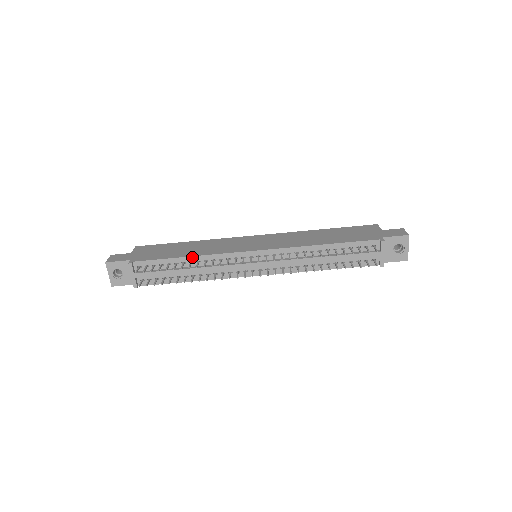
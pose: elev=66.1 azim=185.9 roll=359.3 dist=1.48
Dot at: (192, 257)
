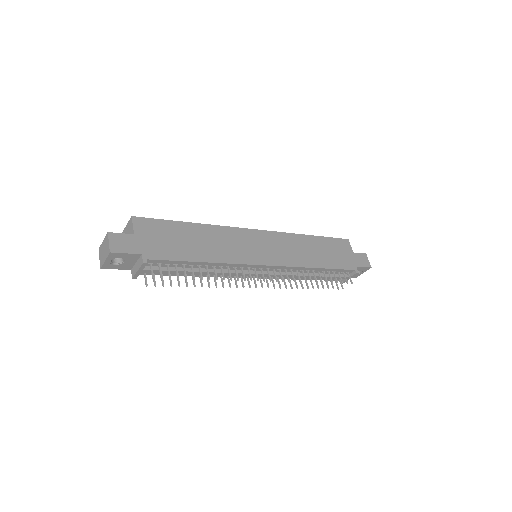
Dot at: (211, 263)
